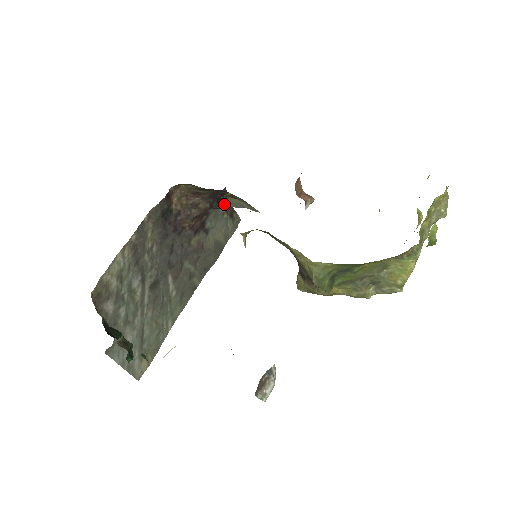
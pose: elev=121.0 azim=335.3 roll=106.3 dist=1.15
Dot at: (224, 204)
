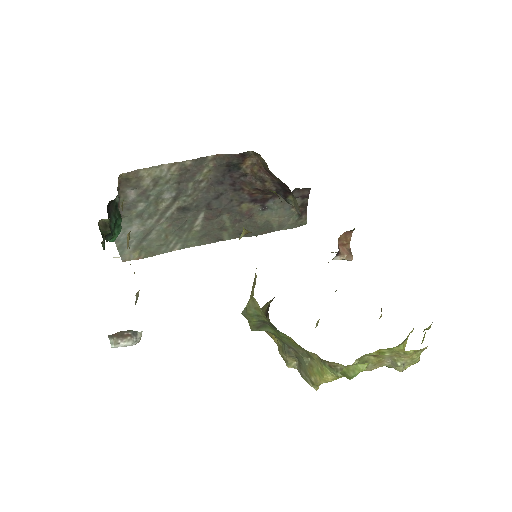
Dot at: (289, 199)
